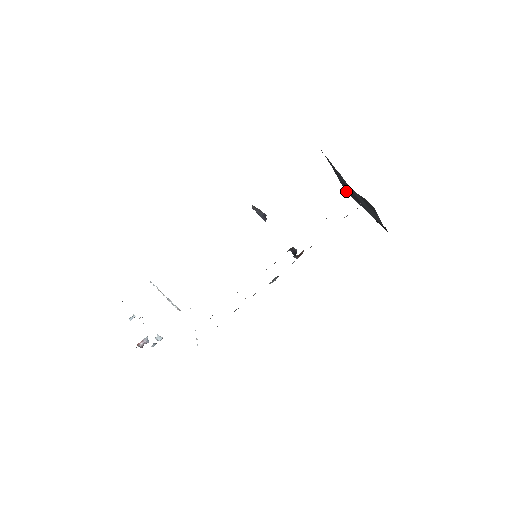
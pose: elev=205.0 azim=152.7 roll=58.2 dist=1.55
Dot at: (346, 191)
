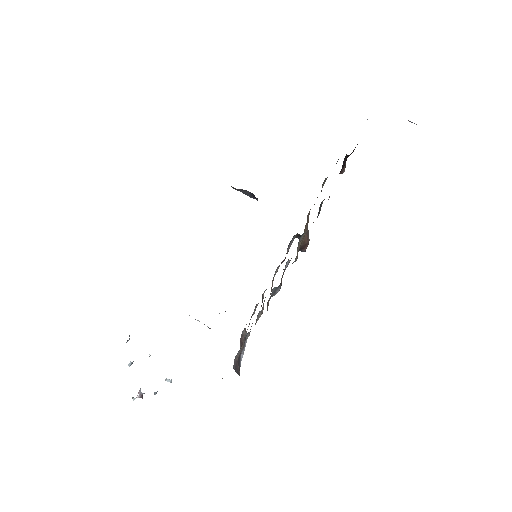
Dot at: occluded
